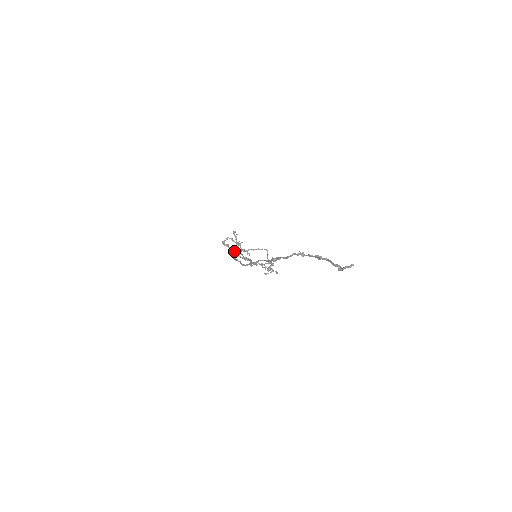
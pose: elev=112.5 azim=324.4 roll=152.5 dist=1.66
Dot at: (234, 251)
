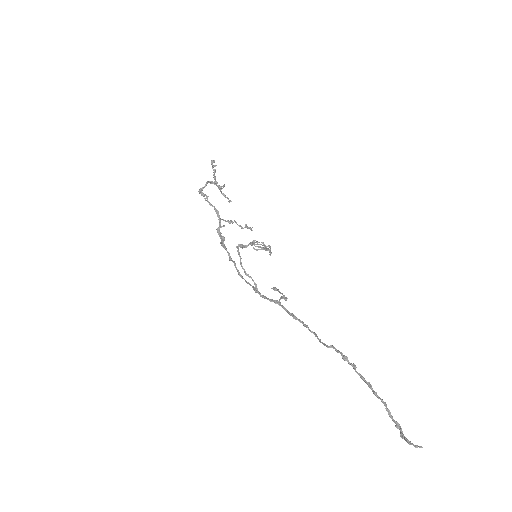
Dot at: (217, 212)
